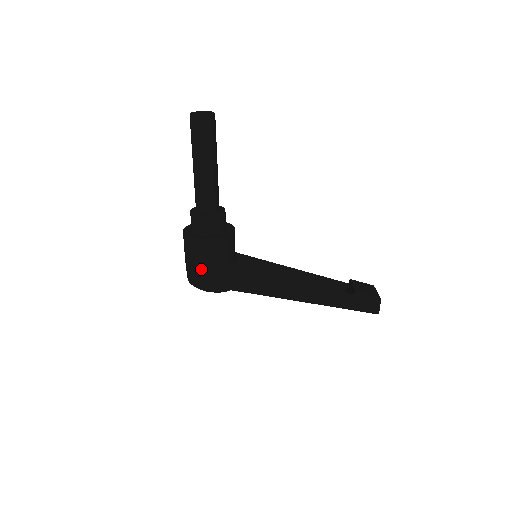
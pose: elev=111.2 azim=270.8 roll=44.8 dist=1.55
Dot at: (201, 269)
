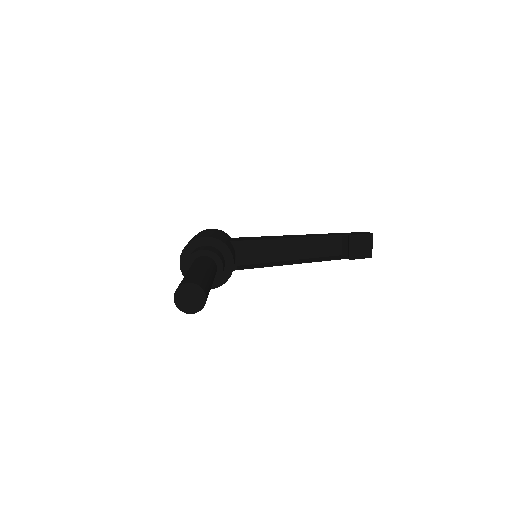
Dot at: occluded
